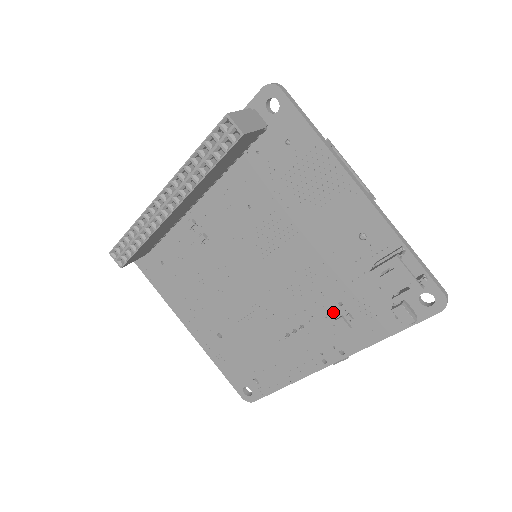
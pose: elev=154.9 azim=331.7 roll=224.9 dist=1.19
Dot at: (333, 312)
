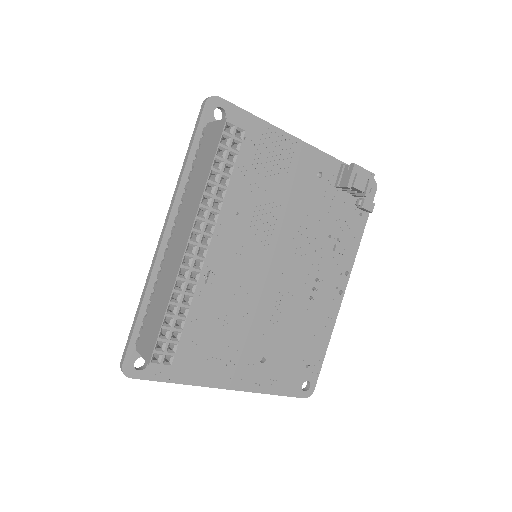
Dot at: (329, 247)
